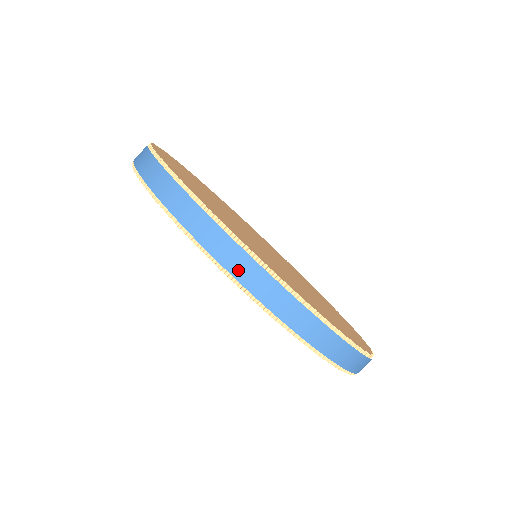
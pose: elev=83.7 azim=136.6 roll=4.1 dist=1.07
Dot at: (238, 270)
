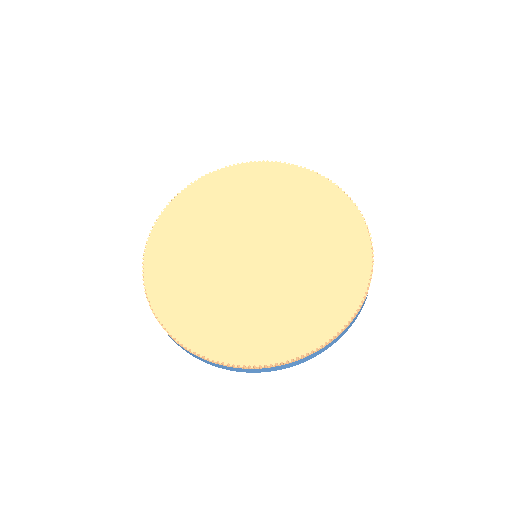
Dot at: (355, 319)
